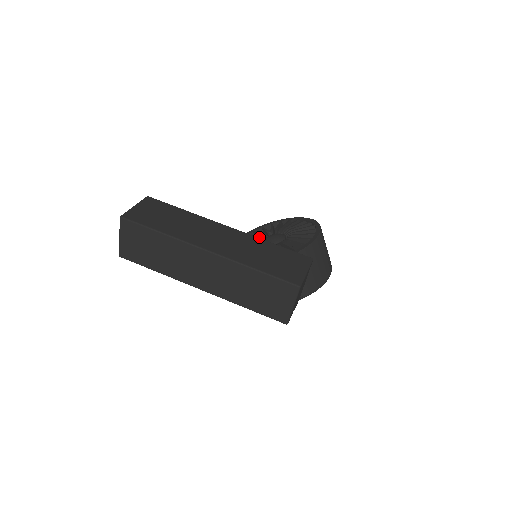
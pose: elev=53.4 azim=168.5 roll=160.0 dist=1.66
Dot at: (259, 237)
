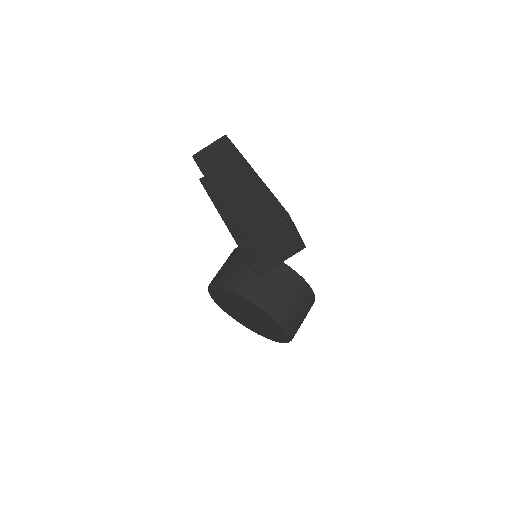
Dot at: occluded
